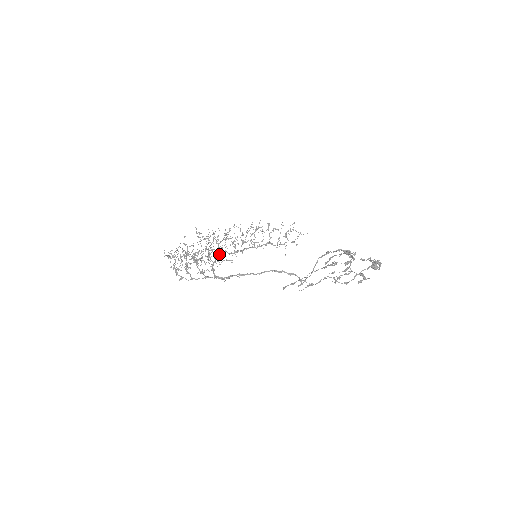
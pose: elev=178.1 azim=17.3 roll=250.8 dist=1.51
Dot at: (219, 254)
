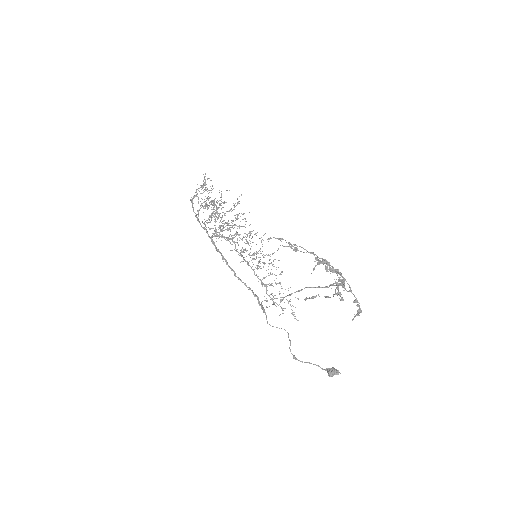
Dot at: occluded
